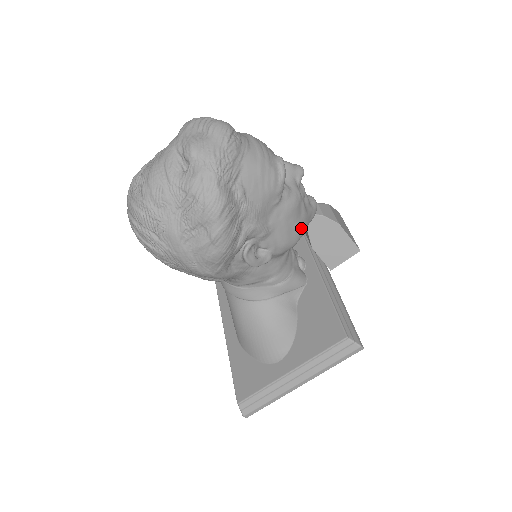
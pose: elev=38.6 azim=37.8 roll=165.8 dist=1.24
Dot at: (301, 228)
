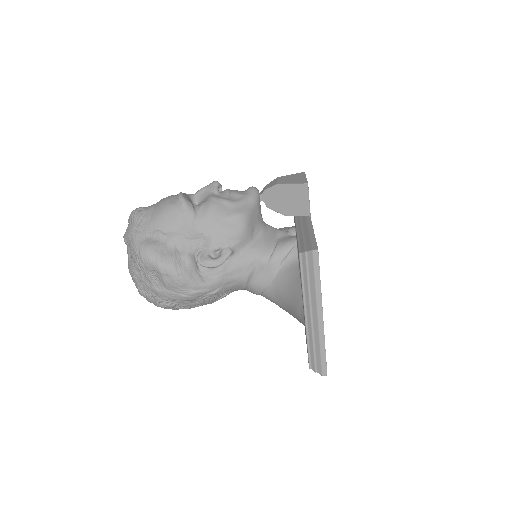
Dot at: (235, 215)
